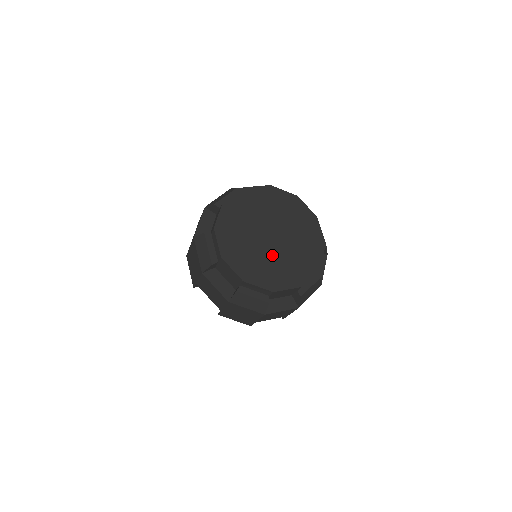
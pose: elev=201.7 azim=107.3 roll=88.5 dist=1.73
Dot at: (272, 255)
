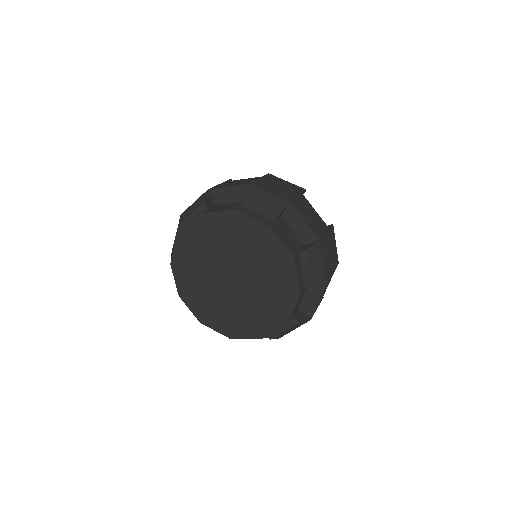
Dot at: (231, 300)
